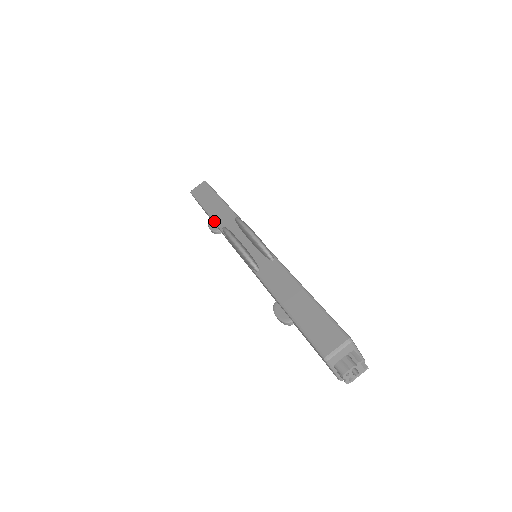
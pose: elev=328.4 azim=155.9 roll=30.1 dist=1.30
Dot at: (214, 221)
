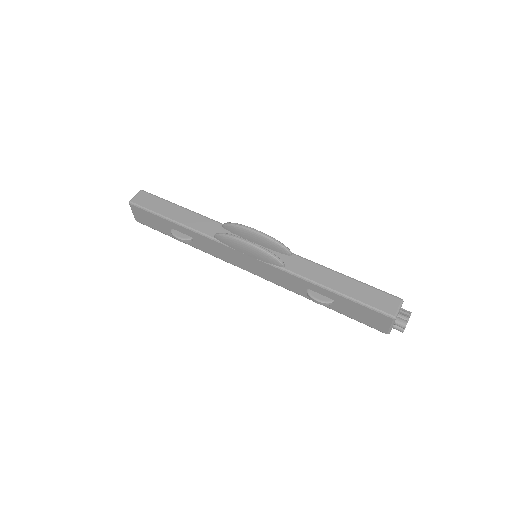
Dot at: (192, 229)
